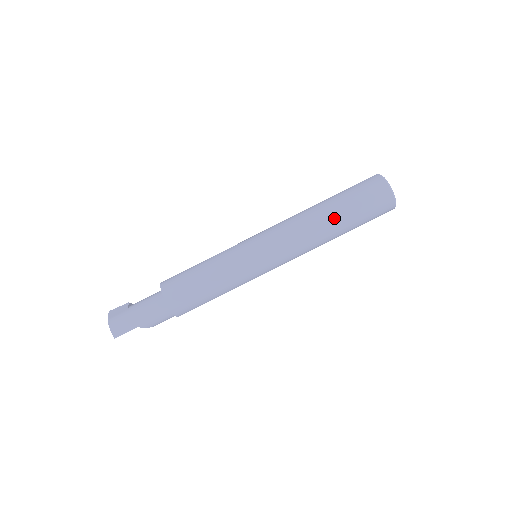
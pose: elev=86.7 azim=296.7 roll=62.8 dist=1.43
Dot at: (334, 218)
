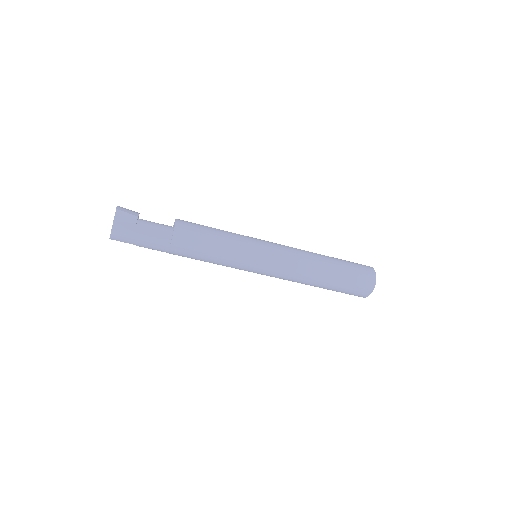
Dot at: (324, 284)
